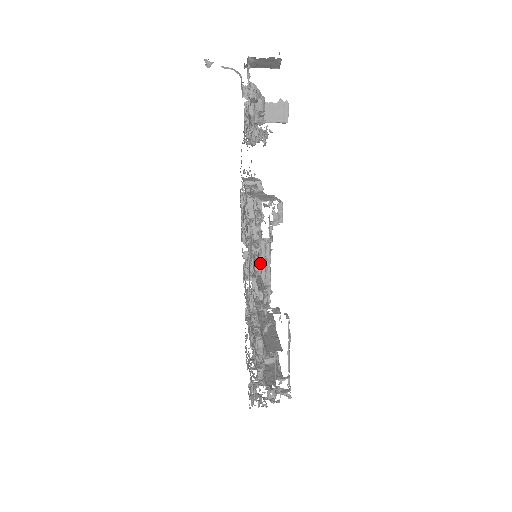
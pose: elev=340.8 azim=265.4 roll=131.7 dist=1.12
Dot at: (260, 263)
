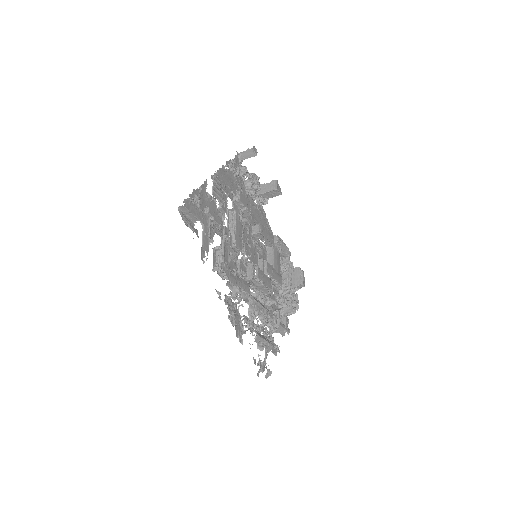
Dot at: (227, 221)
